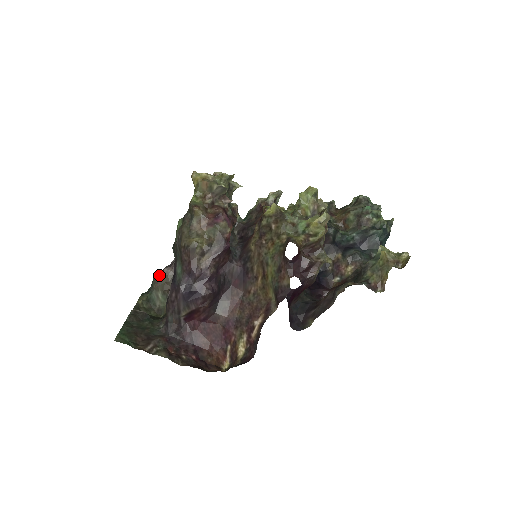
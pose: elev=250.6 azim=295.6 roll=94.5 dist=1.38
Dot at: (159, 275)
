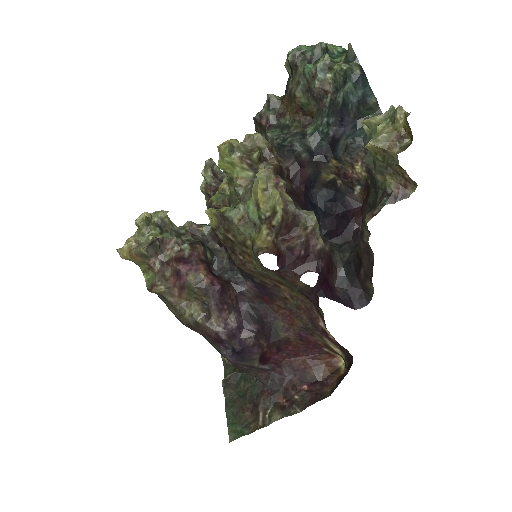
Dot at: occluded
